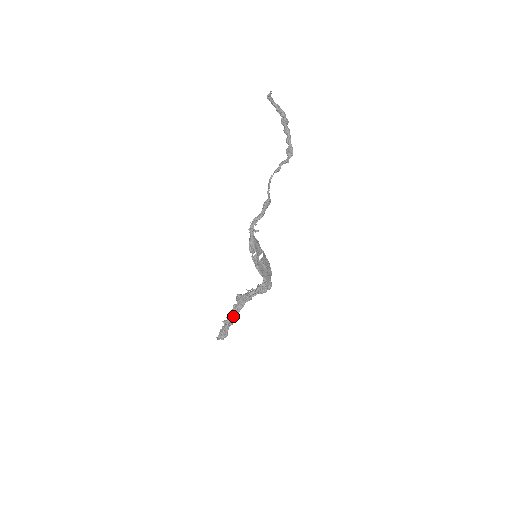
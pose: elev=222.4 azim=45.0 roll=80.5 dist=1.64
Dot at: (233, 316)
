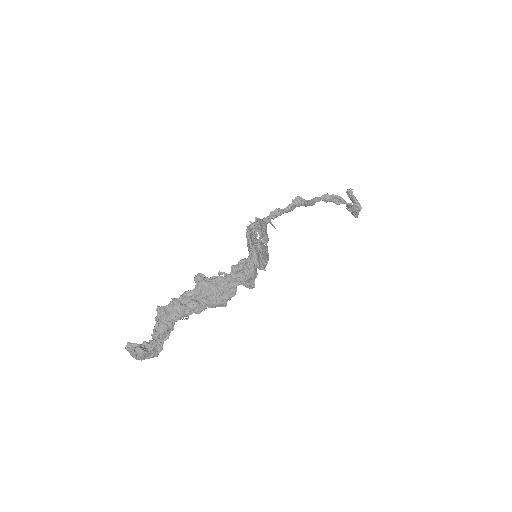
Dot at: (174, 307)
